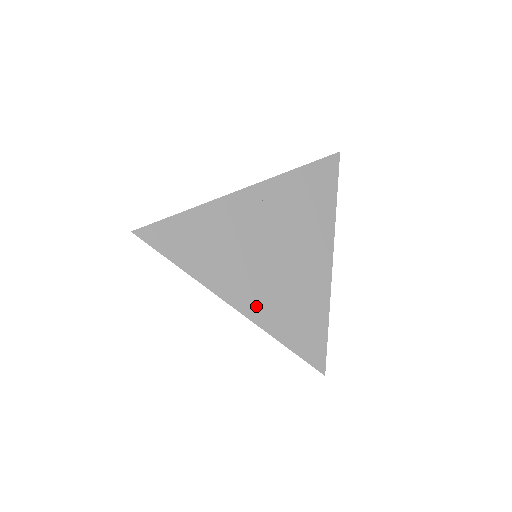
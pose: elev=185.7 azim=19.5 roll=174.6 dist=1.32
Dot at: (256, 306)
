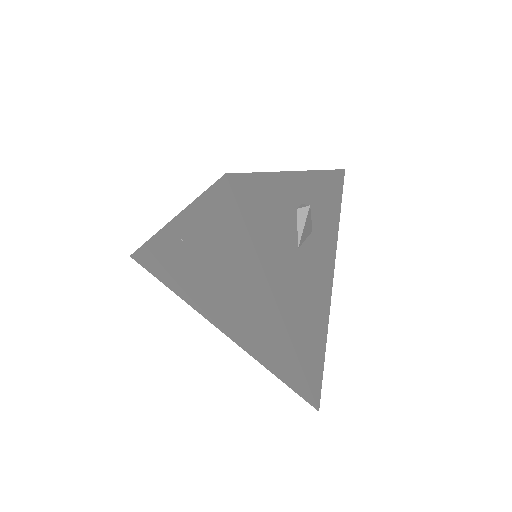
Dot at: (231, 333)
